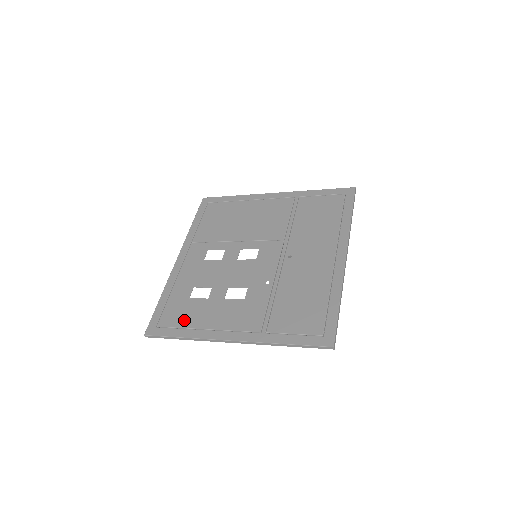
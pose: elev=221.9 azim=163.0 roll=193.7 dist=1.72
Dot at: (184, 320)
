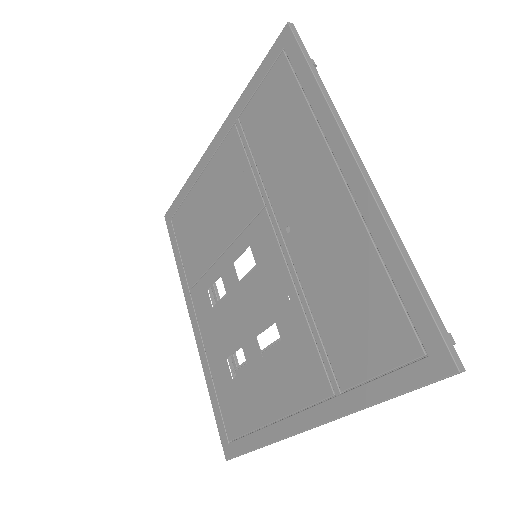
Dot at: (245, 418)
